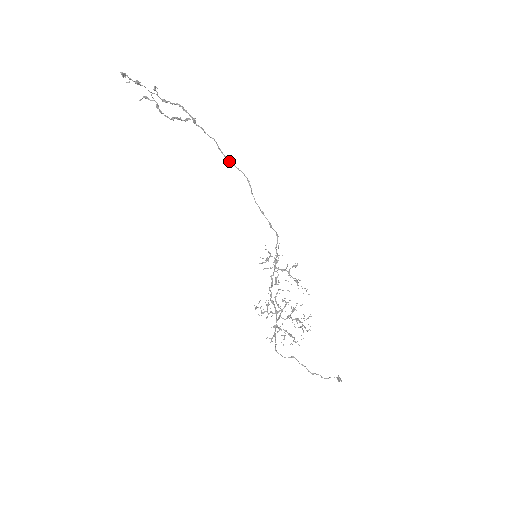
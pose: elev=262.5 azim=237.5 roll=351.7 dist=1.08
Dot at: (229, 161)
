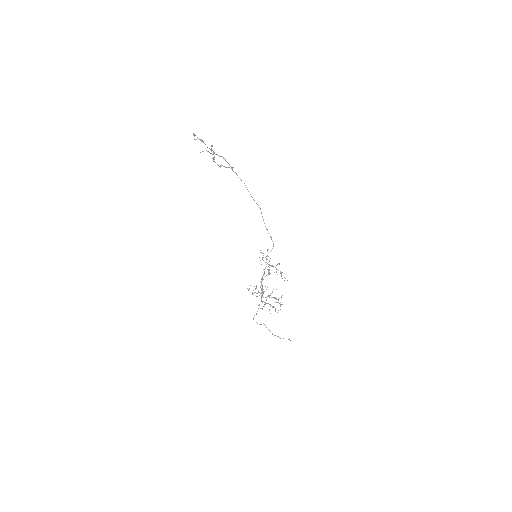
Dot at: (251, 196)
